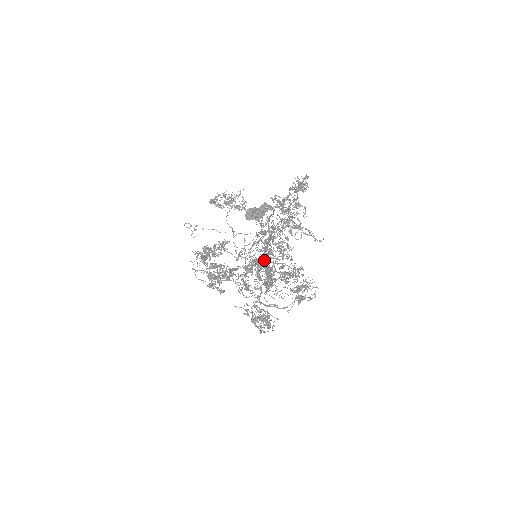
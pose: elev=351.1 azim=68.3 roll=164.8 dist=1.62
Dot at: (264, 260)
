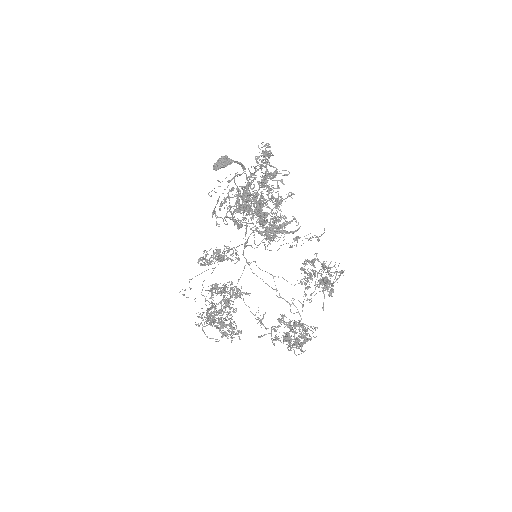
Dot at: occluded
